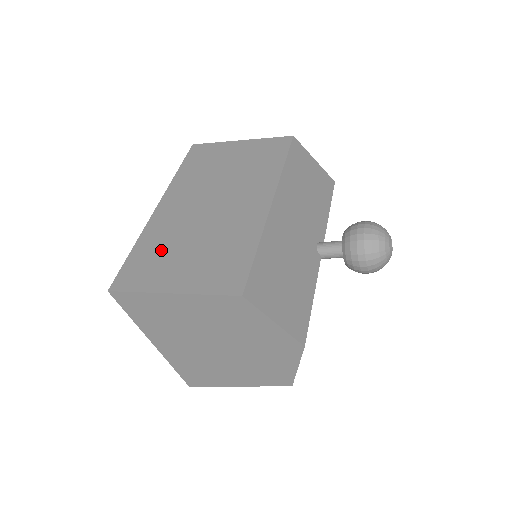
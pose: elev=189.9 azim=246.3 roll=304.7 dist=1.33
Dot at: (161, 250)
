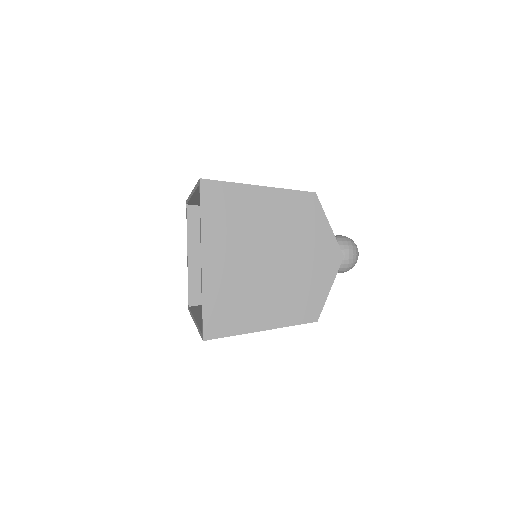
Dot at: occluded
